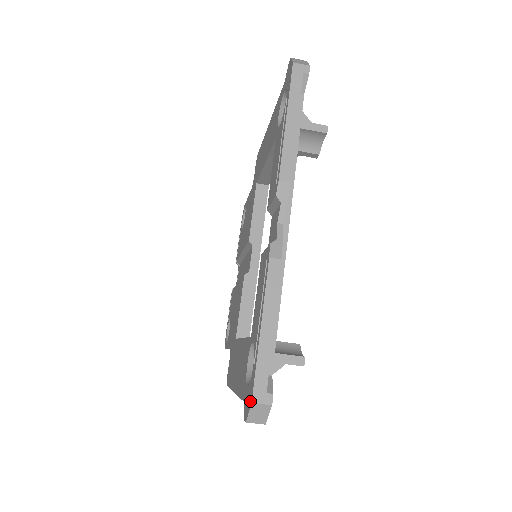
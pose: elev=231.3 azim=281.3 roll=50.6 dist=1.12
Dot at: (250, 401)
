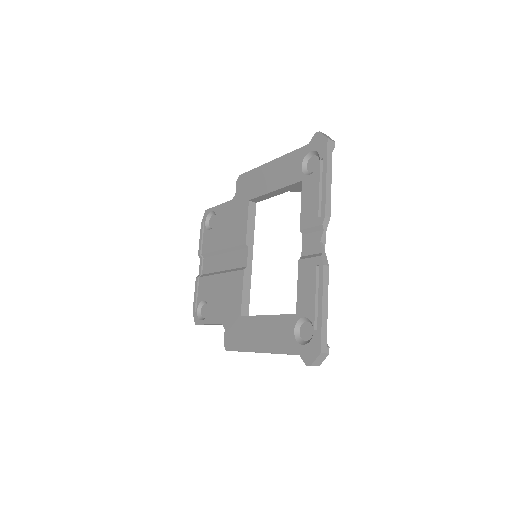
Dot at: (317, 352)
